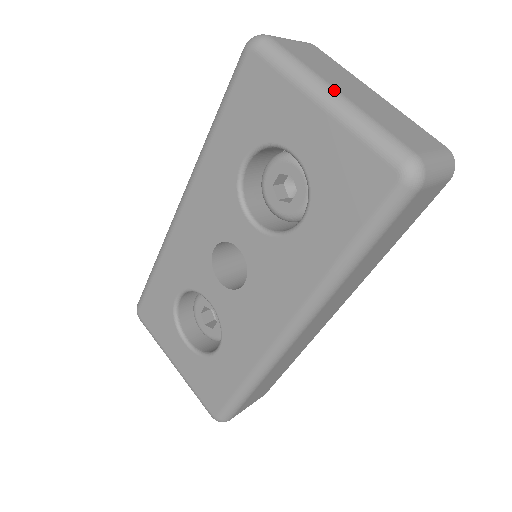
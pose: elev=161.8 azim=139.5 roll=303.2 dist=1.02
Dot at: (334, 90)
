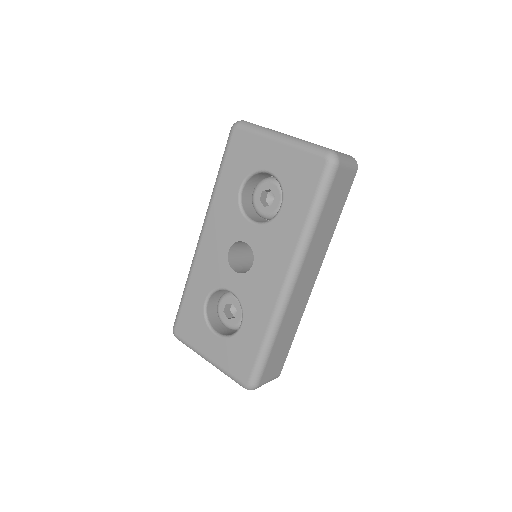
Dot at: (284, 134)
